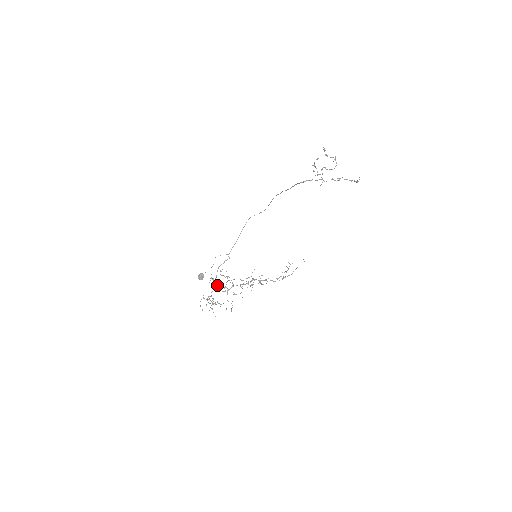
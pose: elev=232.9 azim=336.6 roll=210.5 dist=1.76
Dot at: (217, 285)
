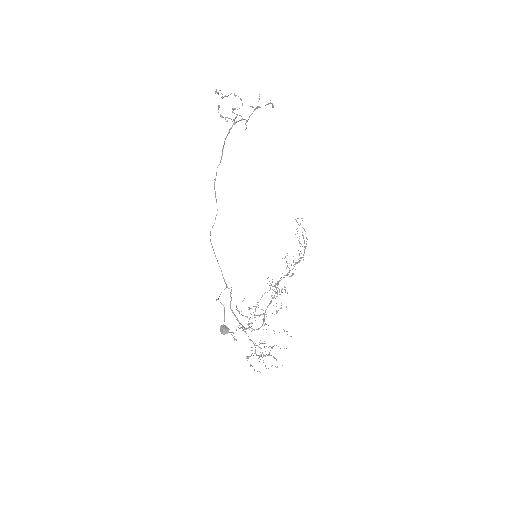
Dot at: (248, 325)
